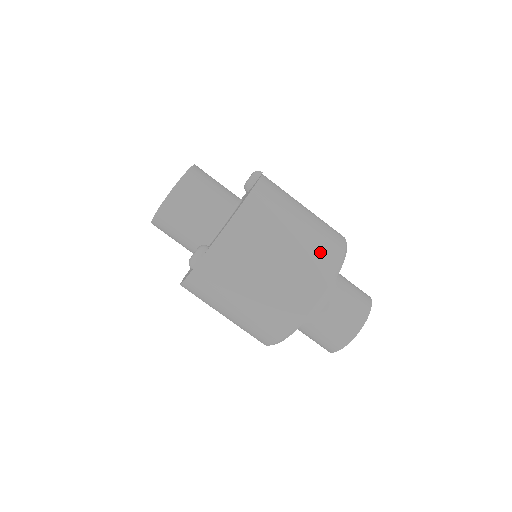
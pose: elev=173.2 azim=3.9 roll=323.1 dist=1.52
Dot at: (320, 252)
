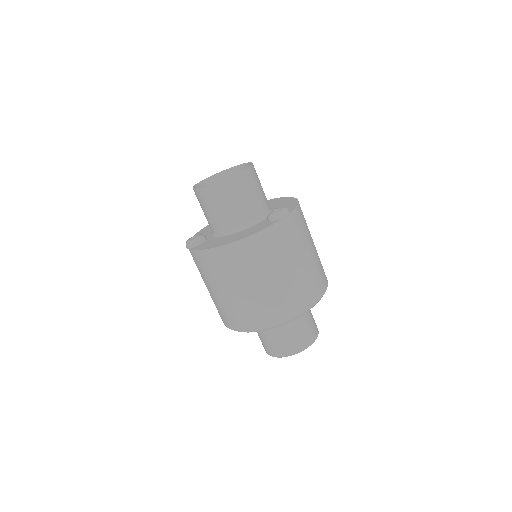
Dot at: (263, 310)
